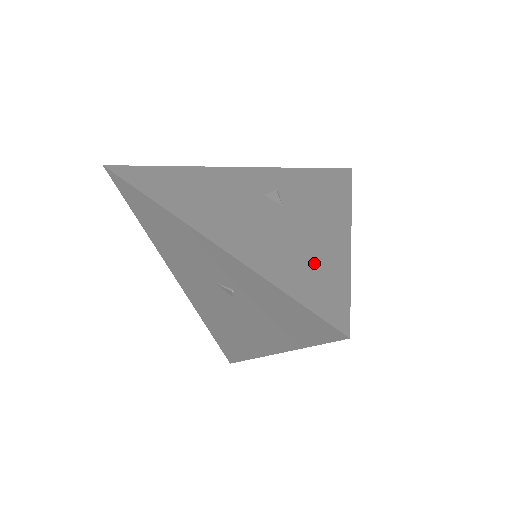
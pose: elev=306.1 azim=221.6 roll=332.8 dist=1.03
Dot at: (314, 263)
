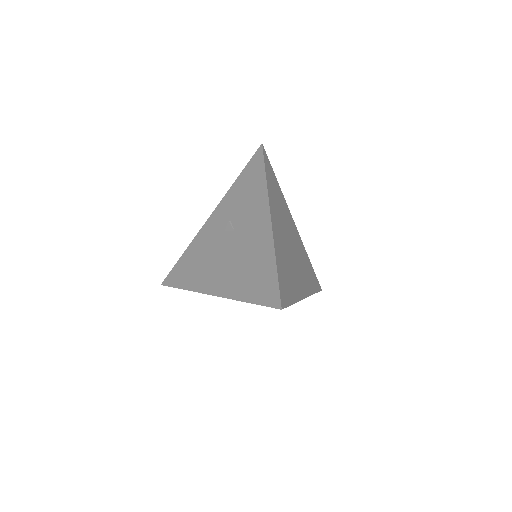
Dot at: (258, 267)
